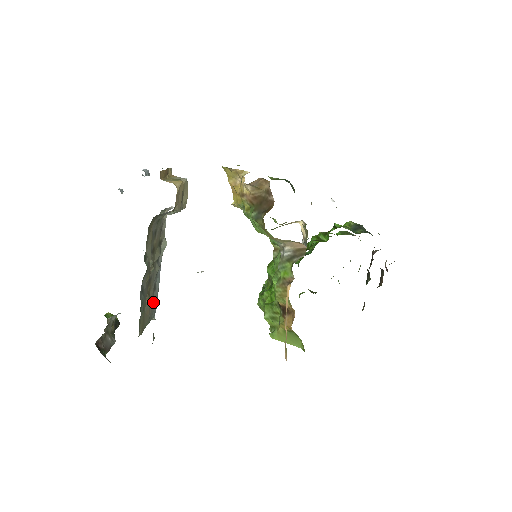
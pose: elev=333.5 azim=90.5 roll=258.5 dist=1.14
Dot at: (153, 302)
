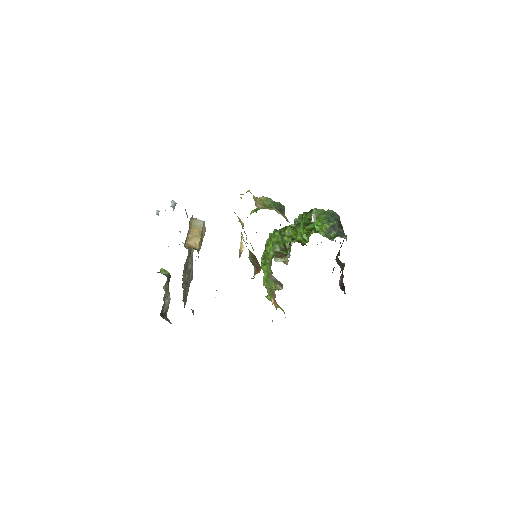
Dot at: (190, 279)
